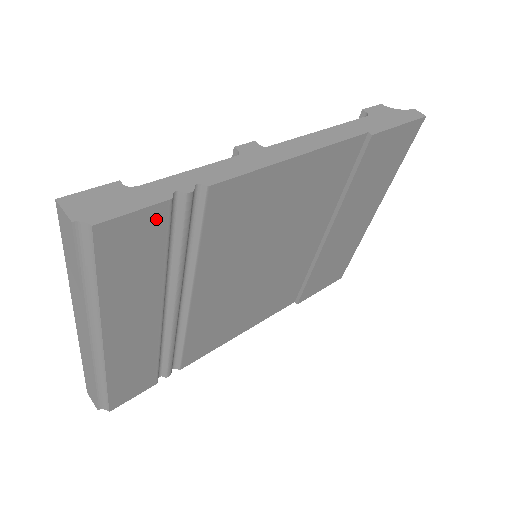
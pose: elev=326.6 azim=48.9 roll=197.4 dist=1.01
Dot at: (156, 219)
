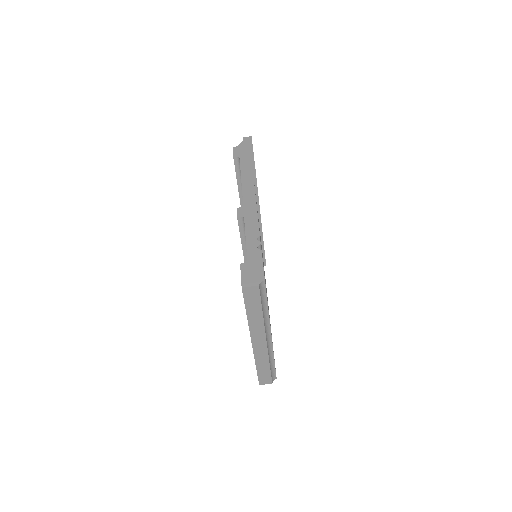
Dot at: occluded
